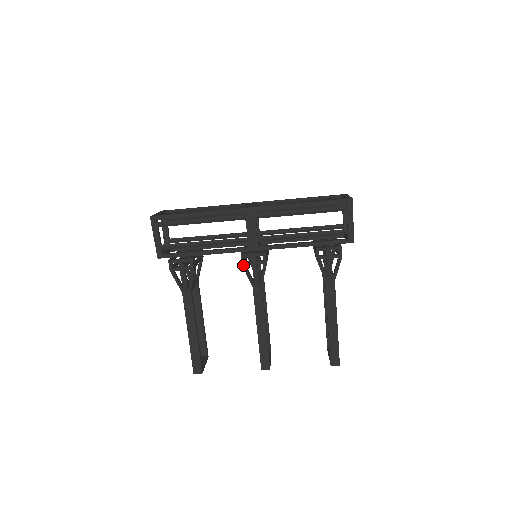
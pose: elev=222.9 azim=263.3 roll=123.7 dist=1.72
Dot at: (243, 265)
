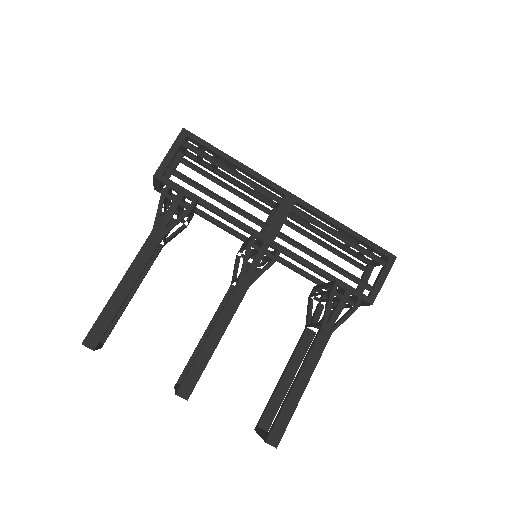
Dot at: (249, 245)
